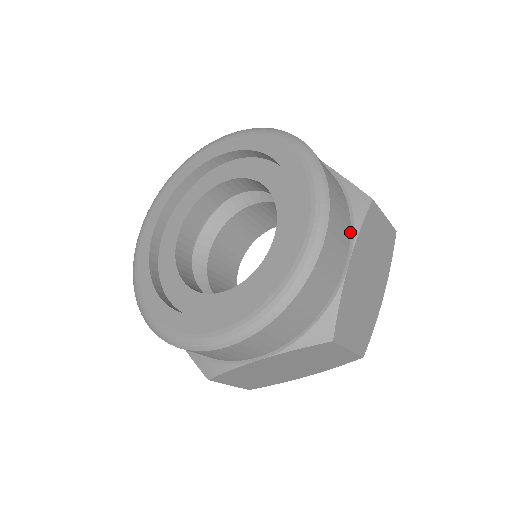
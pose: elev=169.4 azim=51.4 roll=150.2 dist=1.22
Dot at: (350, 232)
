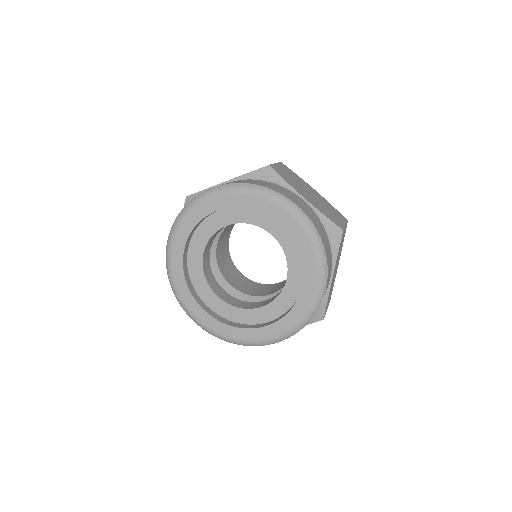
Dot at: (332, 258)
